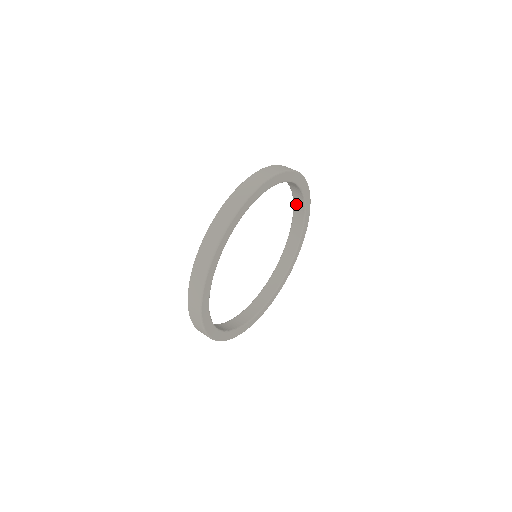
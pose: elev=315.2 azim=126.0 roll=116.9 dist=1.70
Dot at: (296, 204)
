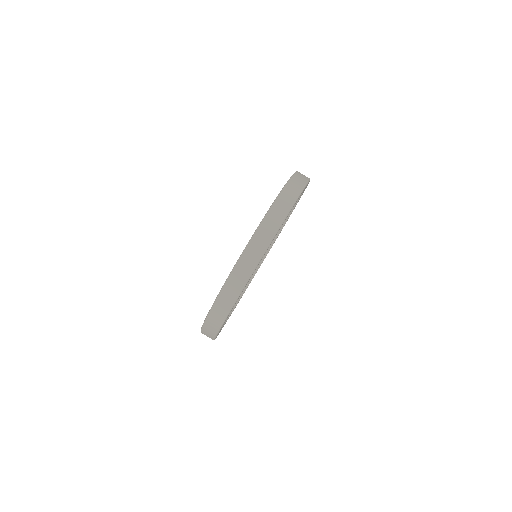
Dot at: occluded
